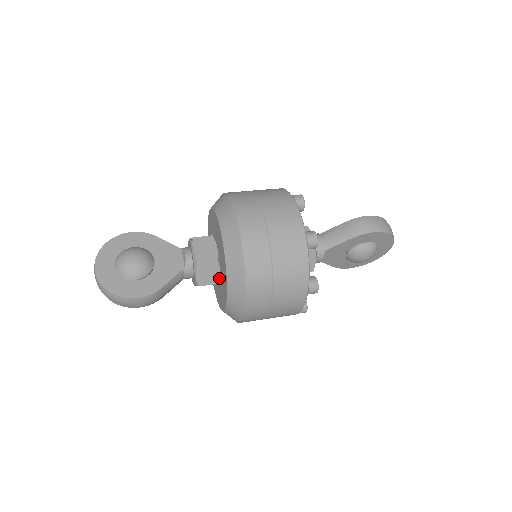
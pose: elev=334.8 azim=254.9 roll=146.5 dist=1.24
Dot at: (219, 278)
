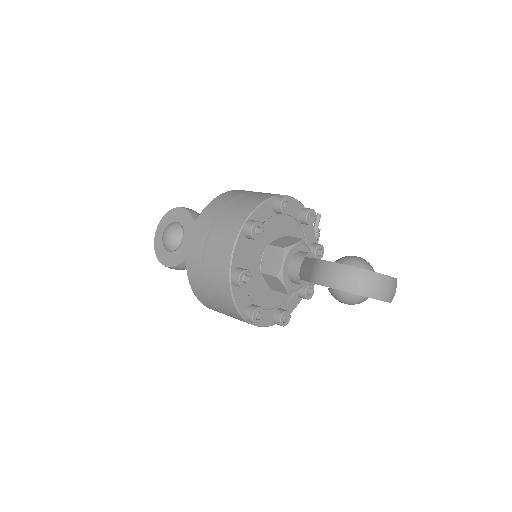
Dot at: occluded
